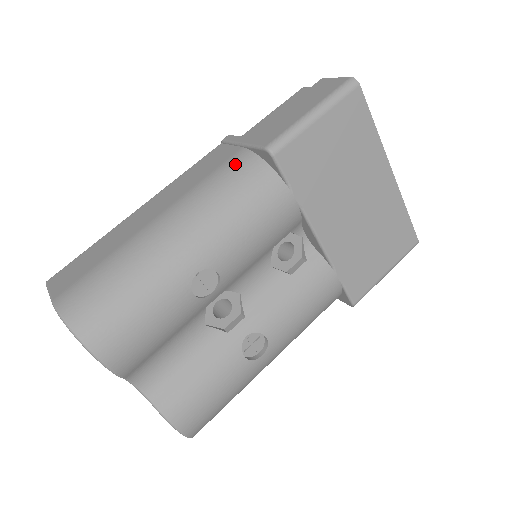
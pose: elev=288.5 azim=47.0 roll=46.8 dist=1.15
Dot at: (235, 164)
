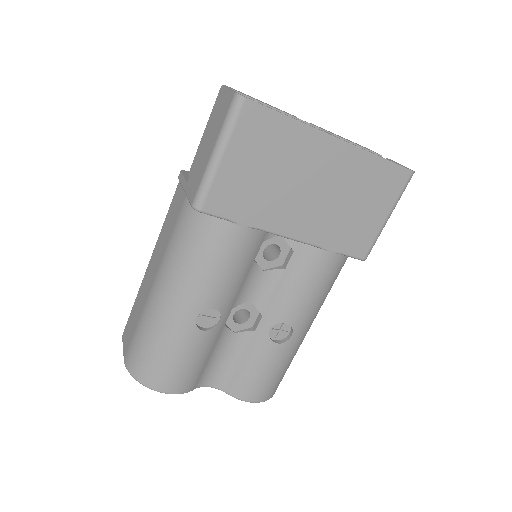
Dot at: (184, 218)
